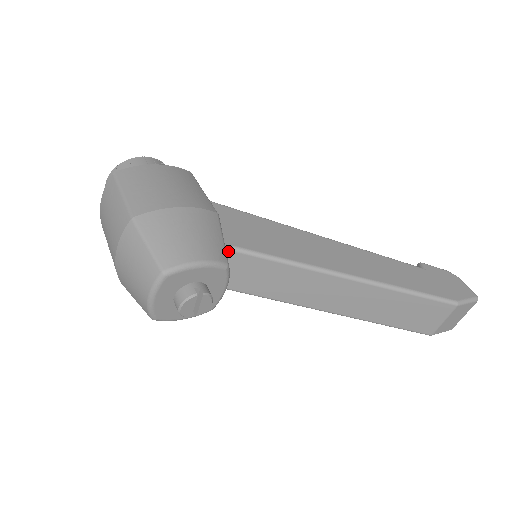
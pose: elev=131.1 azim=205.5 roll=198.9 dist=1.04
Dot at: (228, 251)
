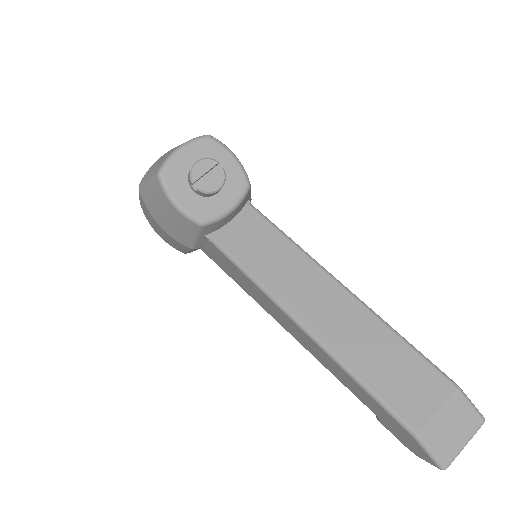
Dot at: (247, 205)
